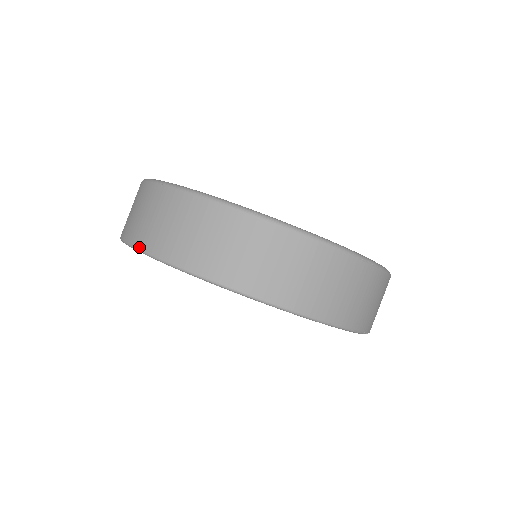
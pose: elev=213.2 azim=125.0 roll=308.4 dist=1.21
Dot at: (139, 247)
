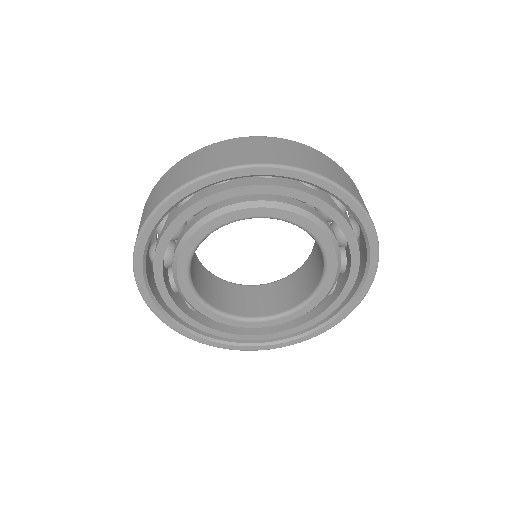
Dot at: (202, 174)
